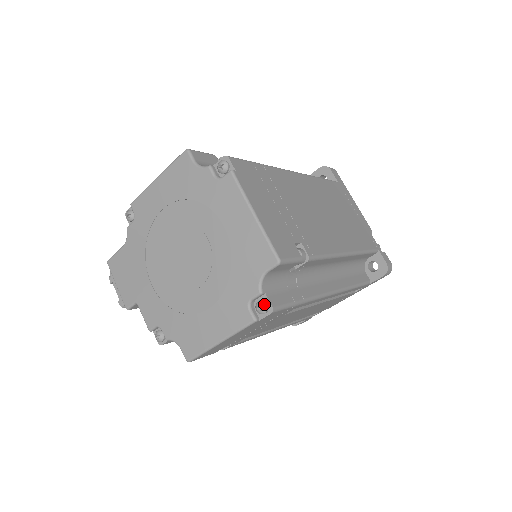
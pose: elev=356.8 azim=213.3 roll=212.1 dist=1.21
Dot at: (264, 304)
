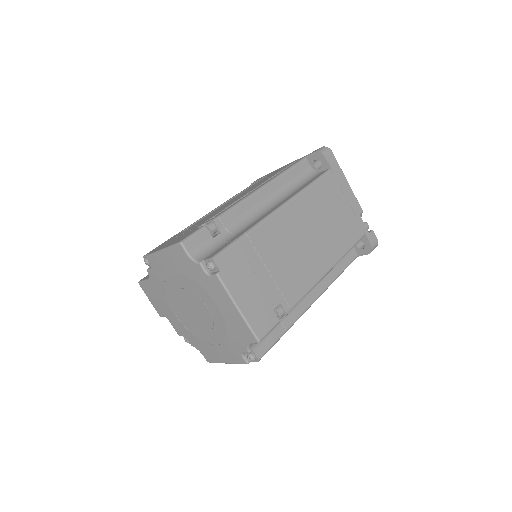
Dot at: (252, 358)
